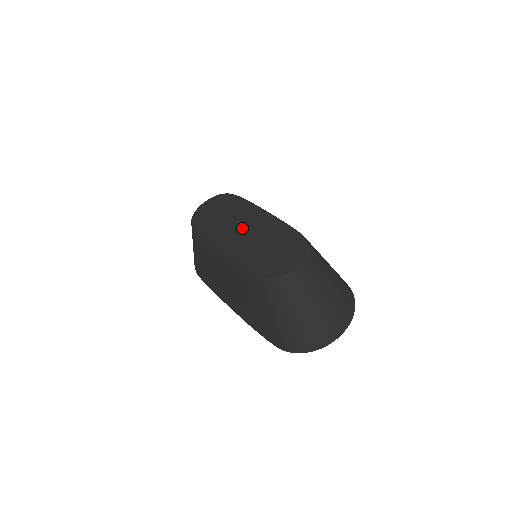
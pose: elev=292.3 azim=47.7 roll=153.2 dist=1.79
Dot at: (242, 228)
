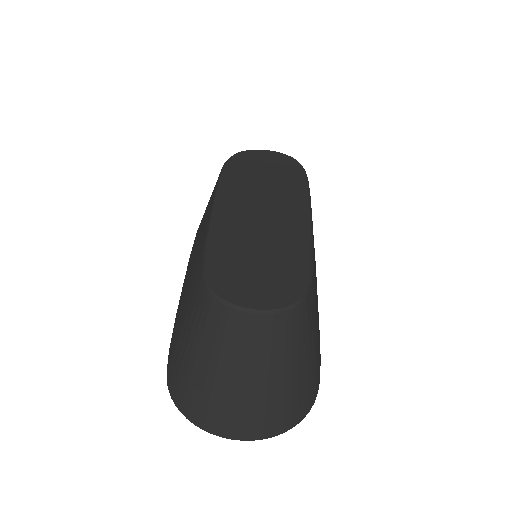
Dot at: (264, 208)
